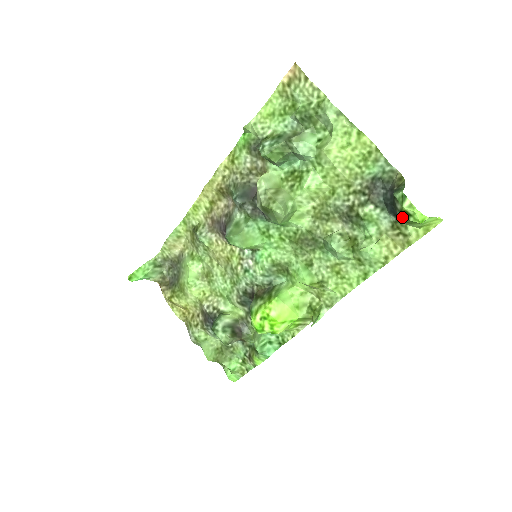
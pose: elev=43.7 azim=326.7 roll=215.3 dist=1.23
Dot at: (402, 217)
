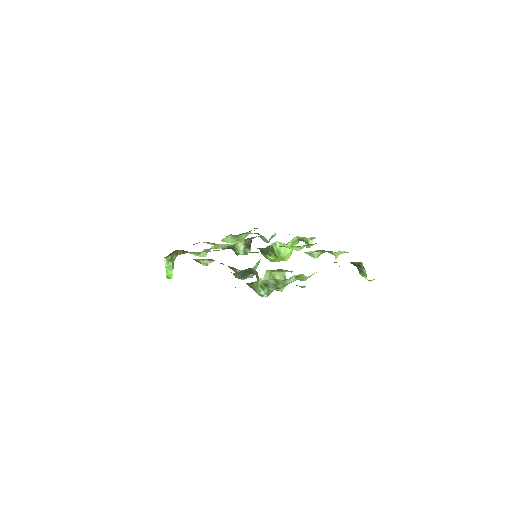
Dot at: occluded
